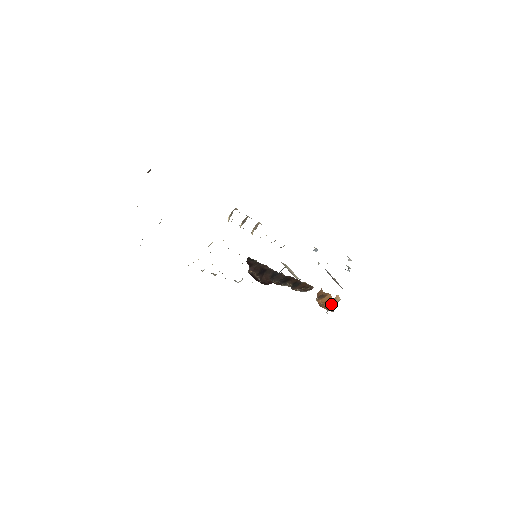
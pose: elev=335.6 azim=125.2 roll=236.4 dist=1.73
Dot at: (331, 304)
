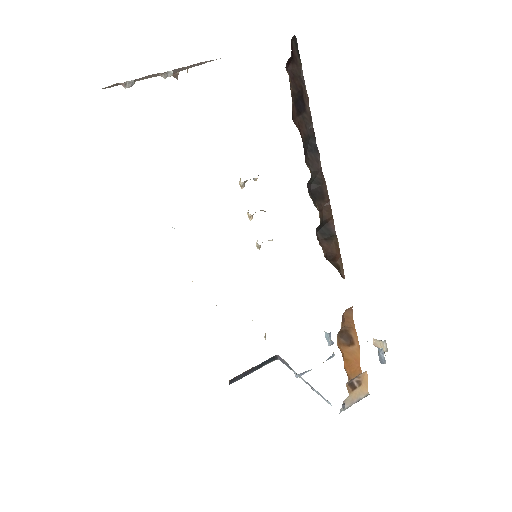
Dot at: (352, 391)
